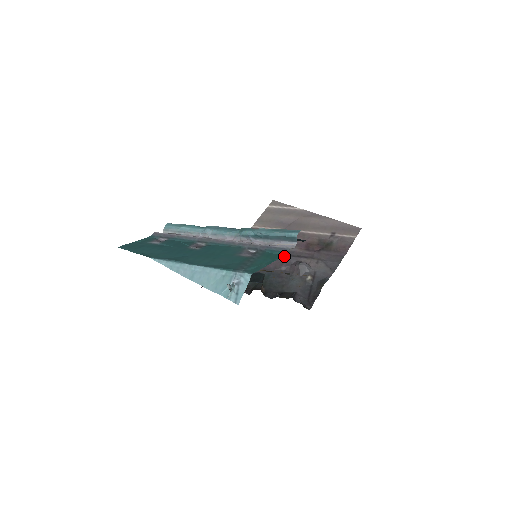
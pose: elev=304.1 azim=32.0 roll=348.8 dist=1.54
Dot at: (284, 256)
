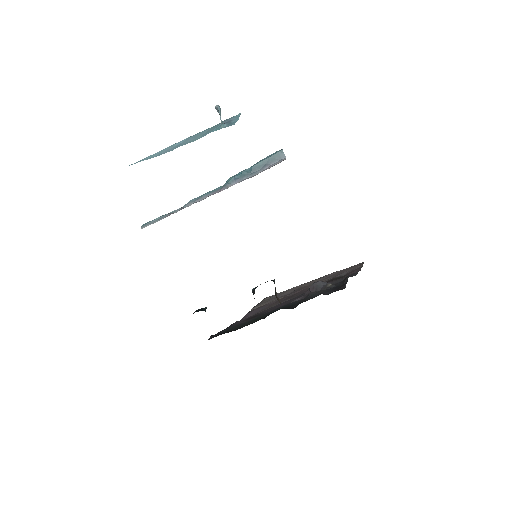
Dot at: (294, 298)
